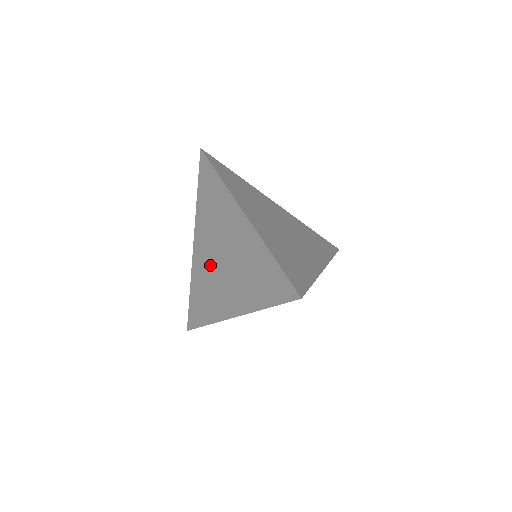
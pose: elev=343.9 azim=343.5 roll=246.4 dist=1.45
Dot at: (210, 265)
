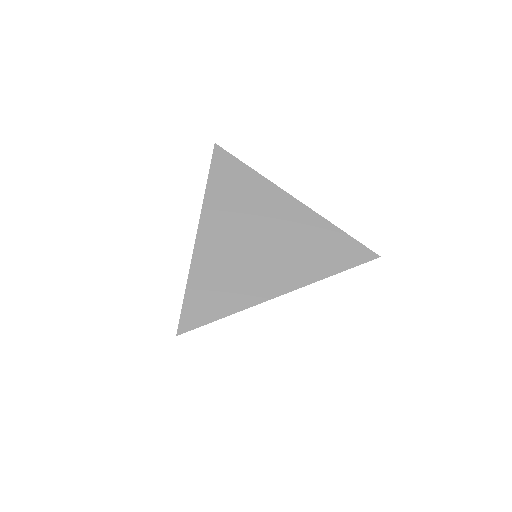
Dot at: occluded
